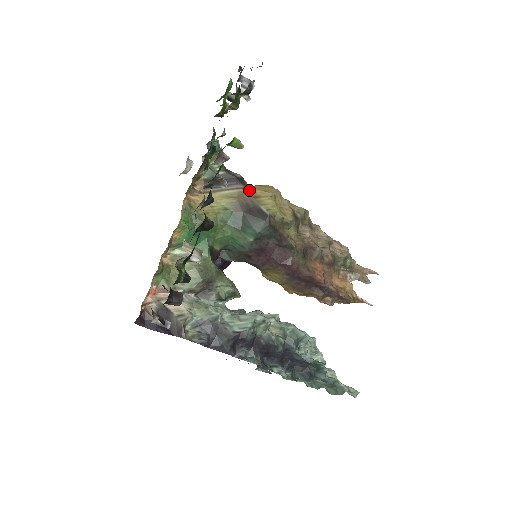
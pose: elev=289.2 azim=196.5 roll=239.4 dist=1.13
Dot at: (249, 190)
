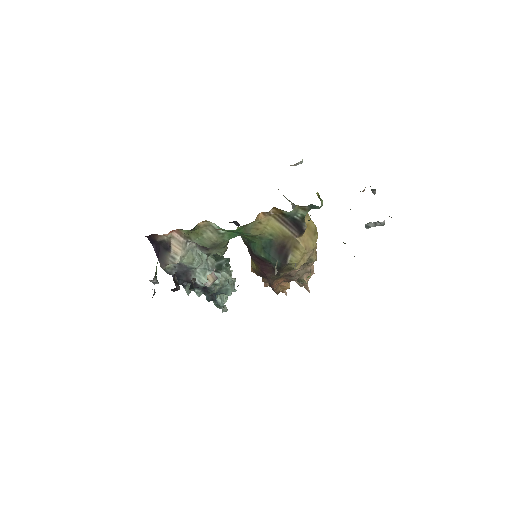
Dot at: (298, 240)
